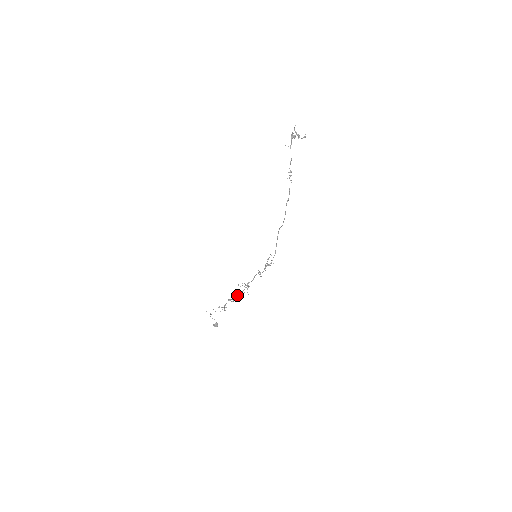
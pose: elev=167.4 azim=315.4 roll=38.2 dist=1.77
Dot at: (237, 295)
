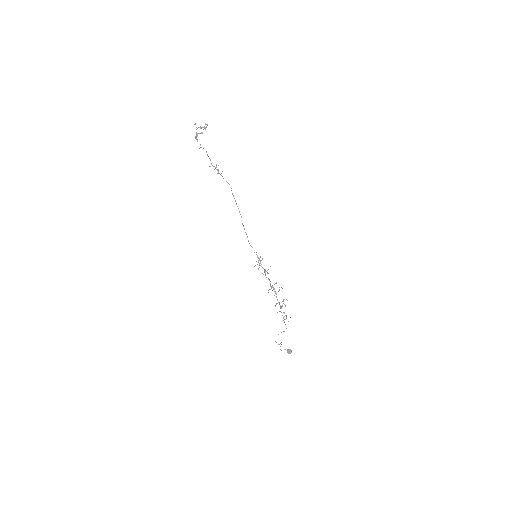
Dot at: occluded
